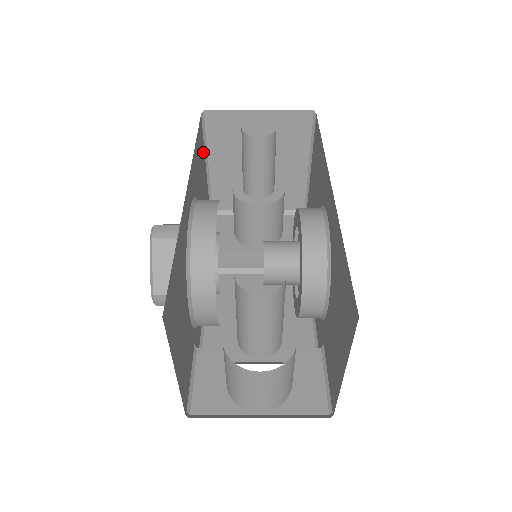
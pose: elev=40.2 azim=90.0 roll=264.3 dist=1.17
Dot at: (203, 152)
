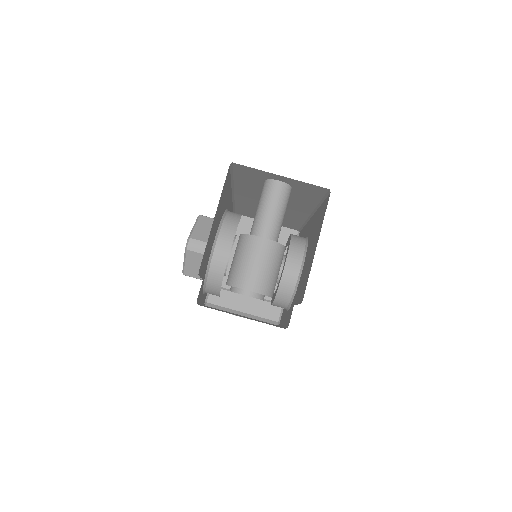
Dot at: occluded
